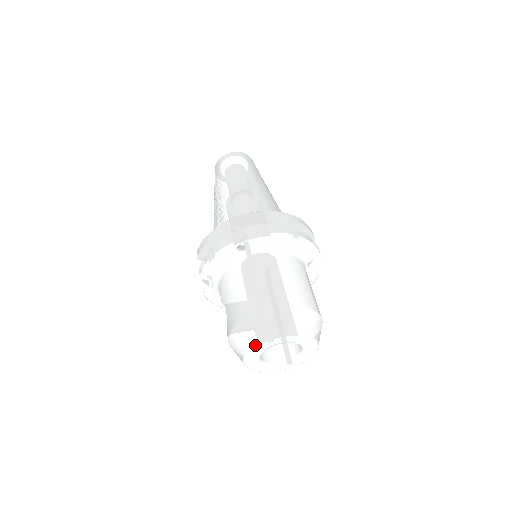
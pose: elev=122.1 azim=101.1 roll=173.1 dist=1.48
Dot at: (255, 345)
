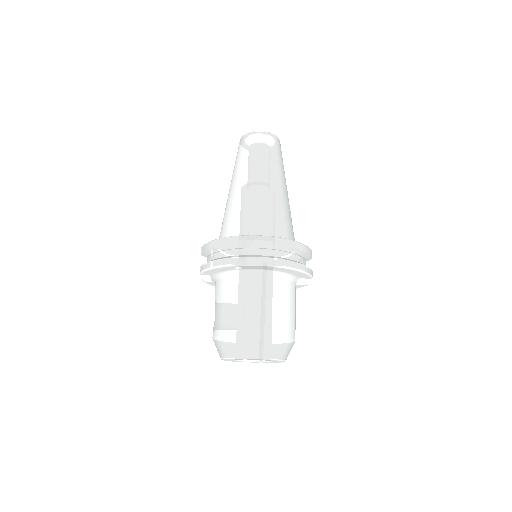
Dot at: (231, 358)
